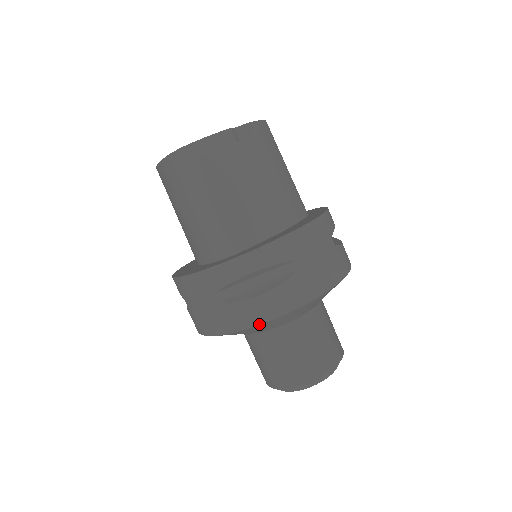
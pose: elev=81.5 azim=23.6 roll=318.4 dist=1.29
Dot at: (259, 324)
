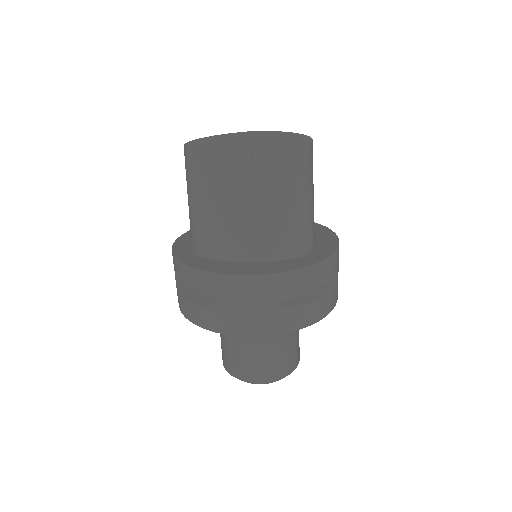
Dot at: (184, 315)
